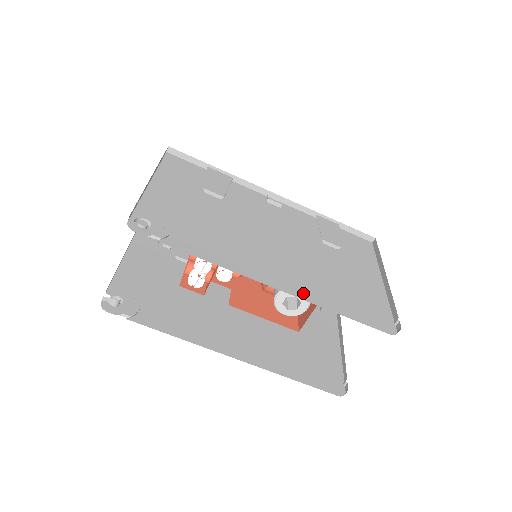
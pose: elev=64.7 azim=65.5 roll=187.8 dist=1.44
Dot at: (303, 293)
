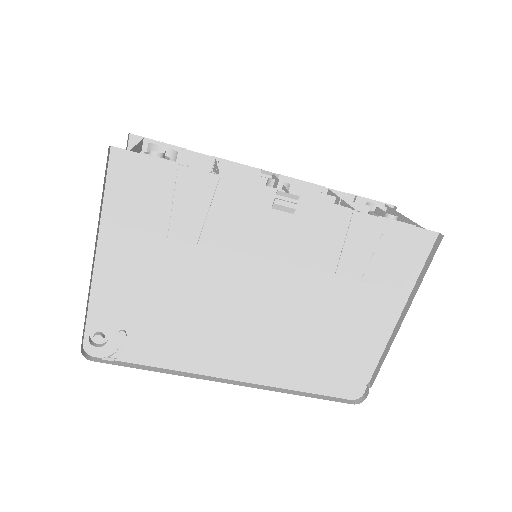
Dot at: (267, 377)
